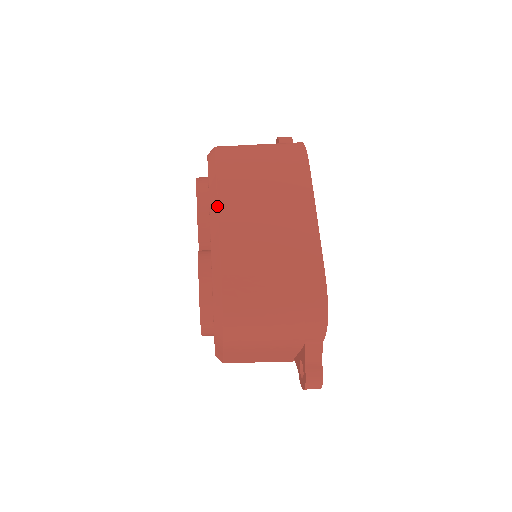
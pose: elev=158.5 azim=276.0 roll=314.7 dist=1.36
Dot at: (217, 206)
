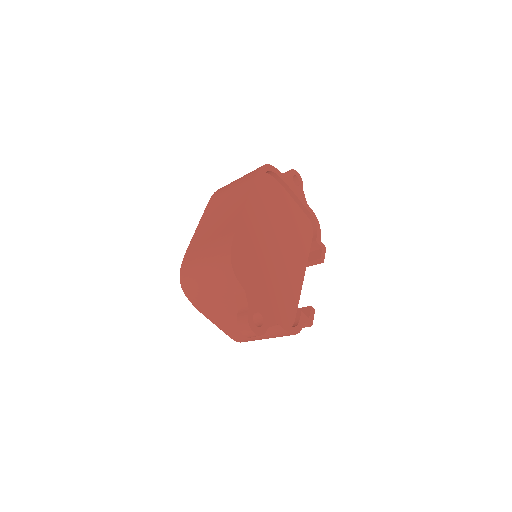
Dot at: (201, 218)
